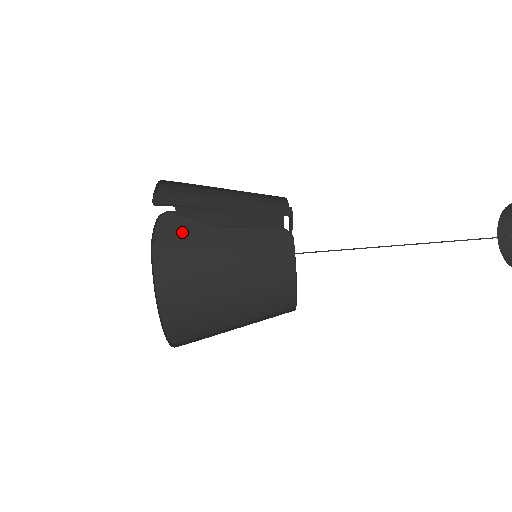
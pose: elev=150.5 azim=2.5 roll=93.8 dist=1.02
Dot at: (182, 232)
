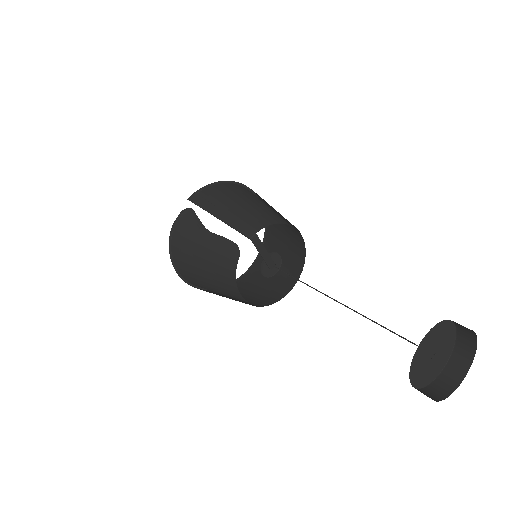
Dot at: (190, 224)
